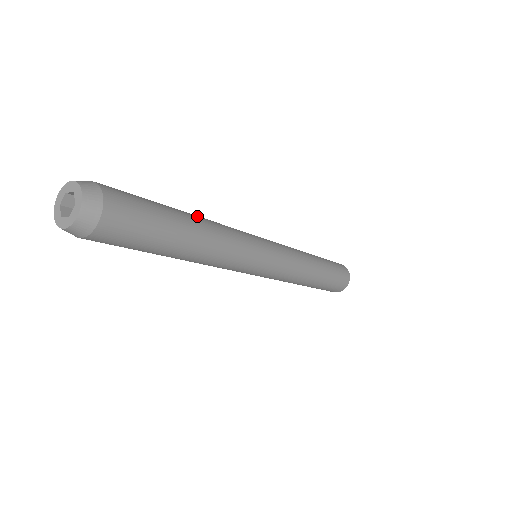
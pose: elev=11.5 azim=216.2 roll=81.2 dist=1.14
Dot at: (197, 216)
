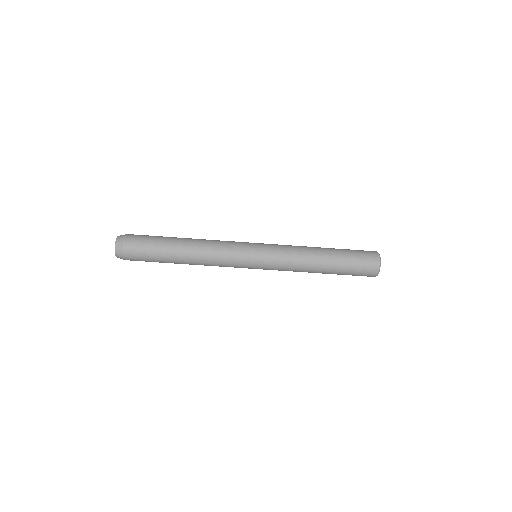
Dot at: occluded
